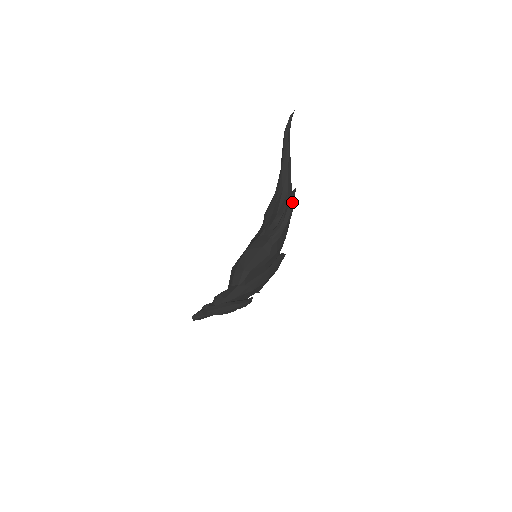
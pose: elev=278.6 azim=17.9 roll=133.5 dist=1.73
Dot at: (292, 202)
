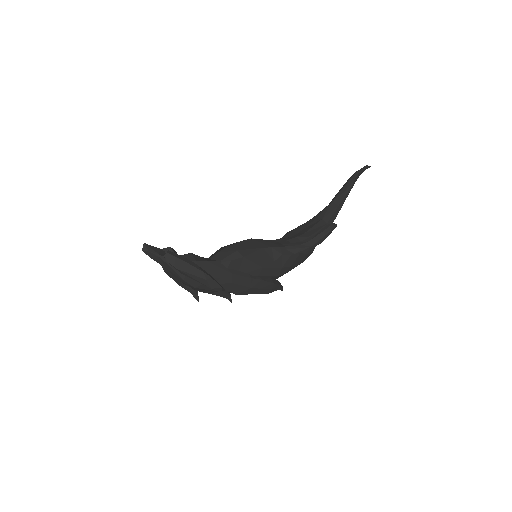
Dot at: (329, 230)
